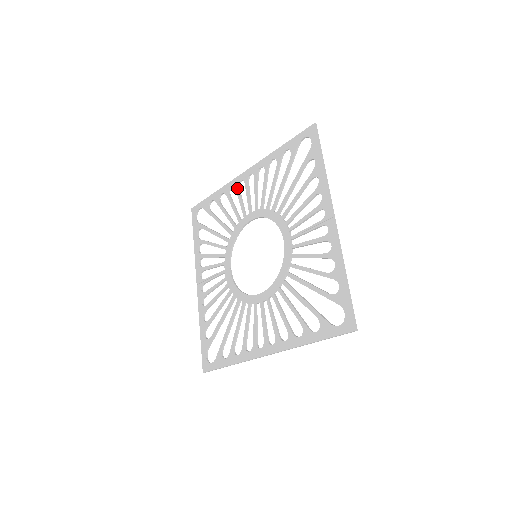
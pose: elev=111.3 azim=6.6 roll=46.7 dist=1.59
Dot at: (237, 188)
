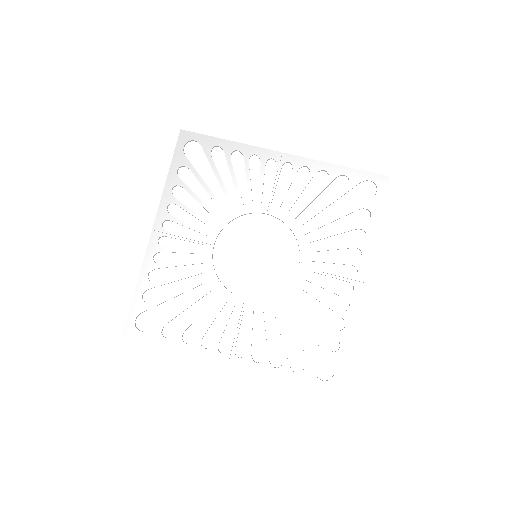
Dot at: (264, 163)
